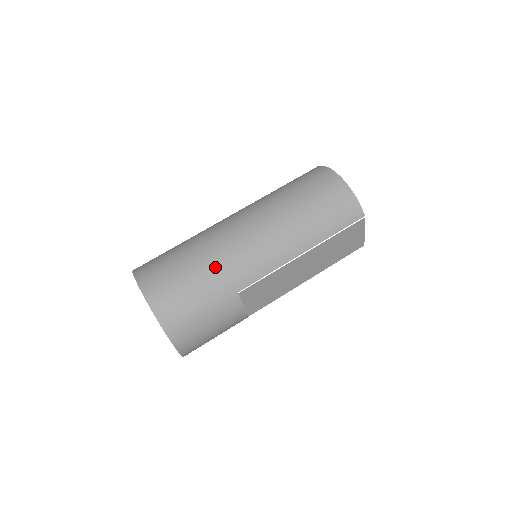
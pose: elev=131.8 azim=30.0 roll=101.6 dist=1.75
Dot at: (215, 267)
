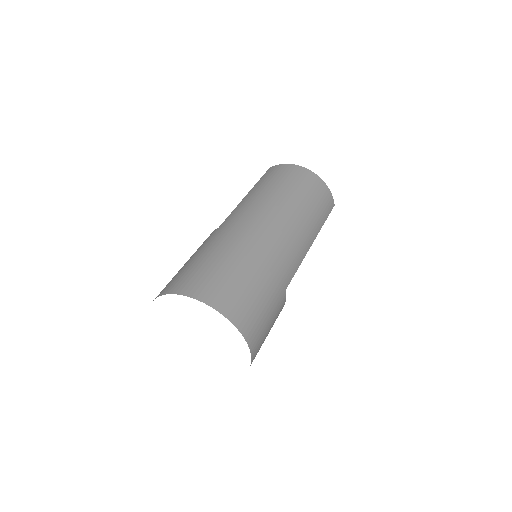
Dot at: (268, 268)
